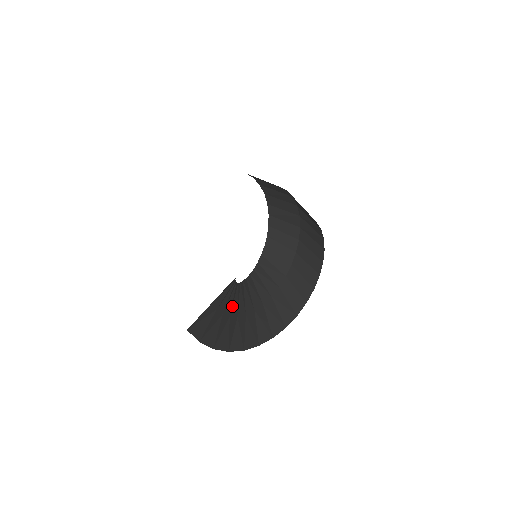
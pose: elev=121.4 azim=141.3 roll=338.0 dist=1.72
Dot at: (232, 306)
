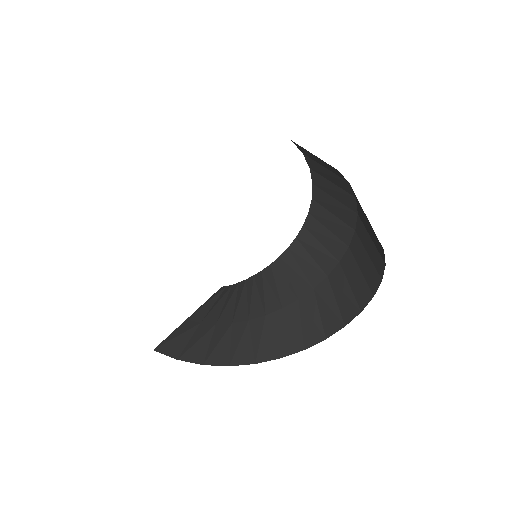
Dot at: (236, 310)
